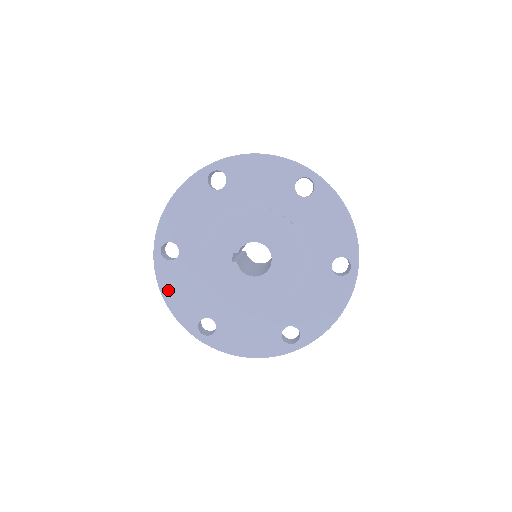
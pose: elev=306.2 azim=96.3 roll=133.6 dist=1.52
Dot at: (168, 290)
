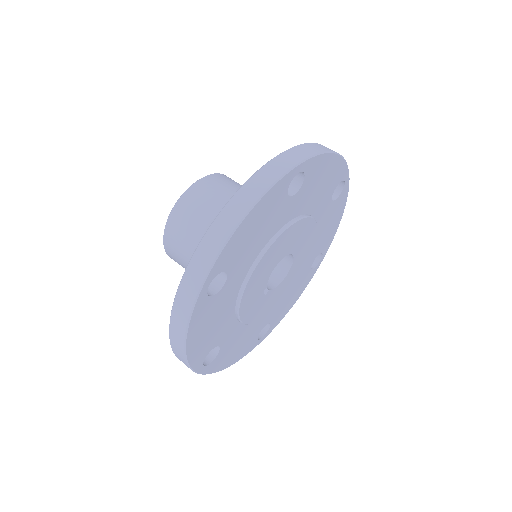
Dot at: (226, 363)
